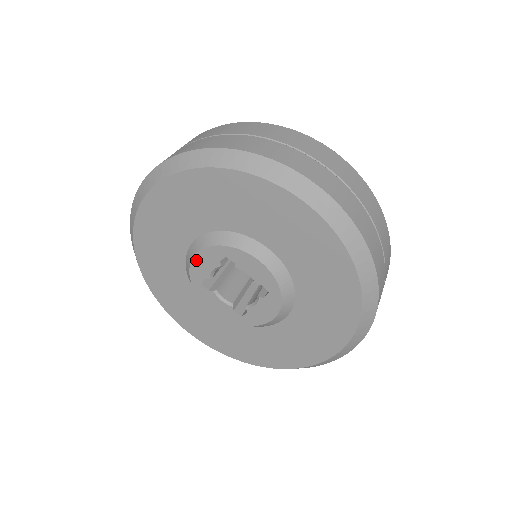
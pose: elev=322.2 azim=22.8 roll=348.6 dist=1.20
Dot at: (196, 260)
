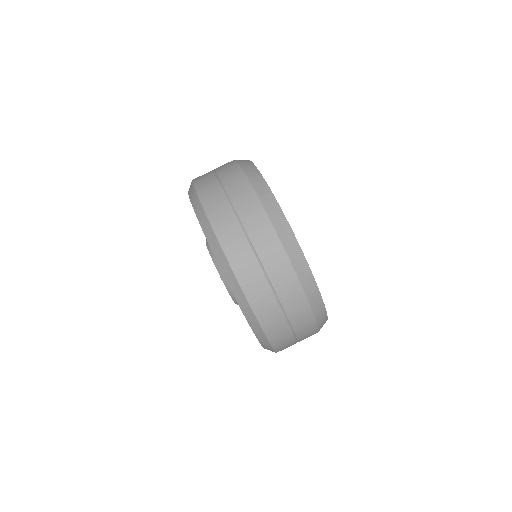
Dot at: occluded
